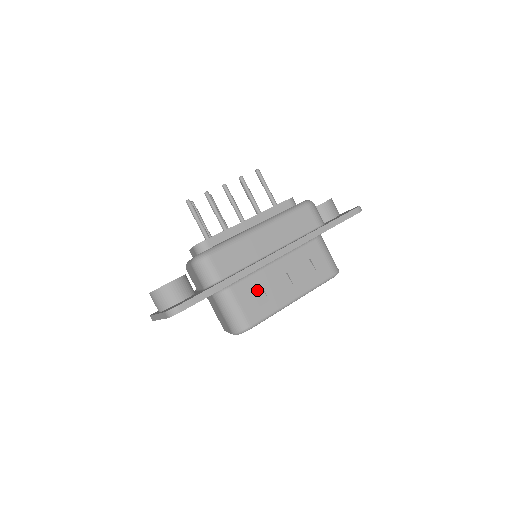
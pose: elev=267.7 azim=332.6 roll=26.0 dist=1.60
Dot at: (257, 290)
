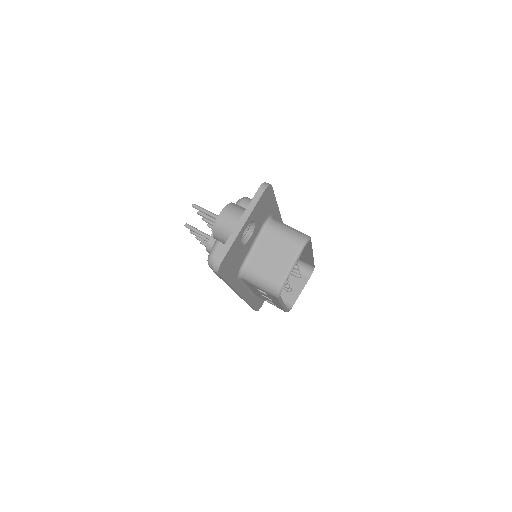
Dot at: occluded
